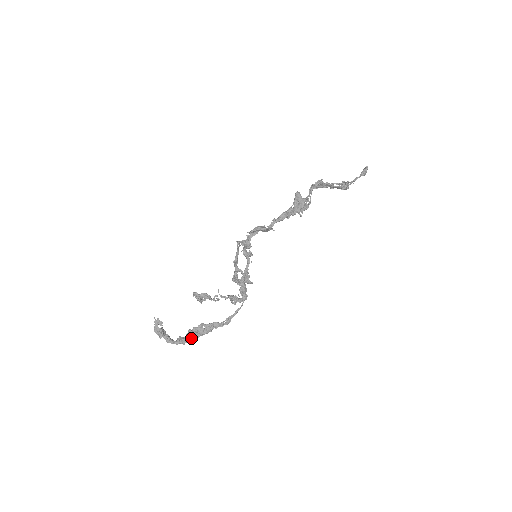
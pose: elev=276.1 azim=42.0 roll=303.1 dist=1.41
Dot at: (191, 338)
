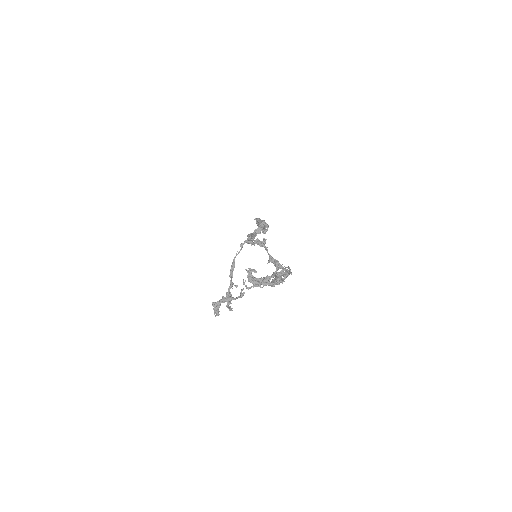
Dot at: (282, 279)
